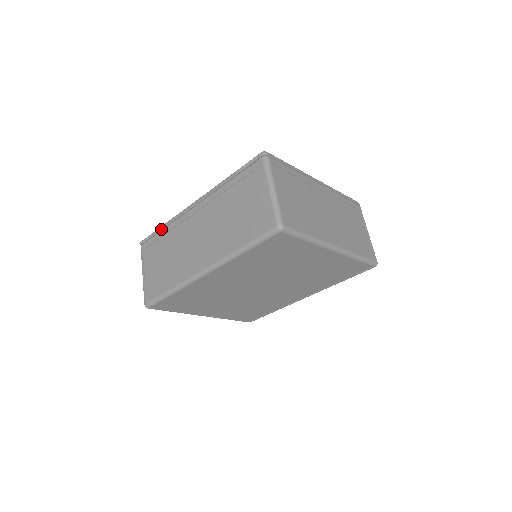
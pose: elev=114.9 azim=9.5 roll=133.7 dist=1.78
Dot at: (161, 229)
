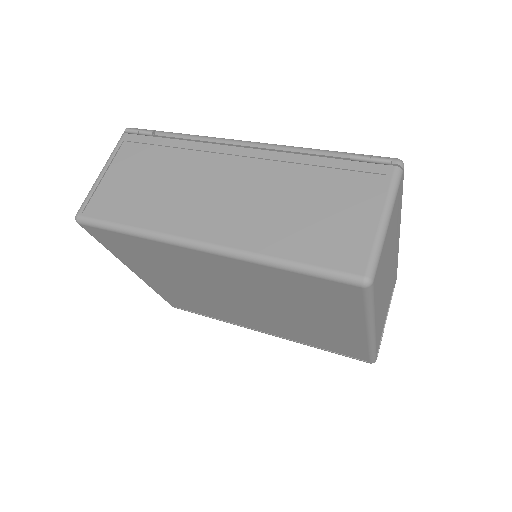
Dot at: (172, 136)
